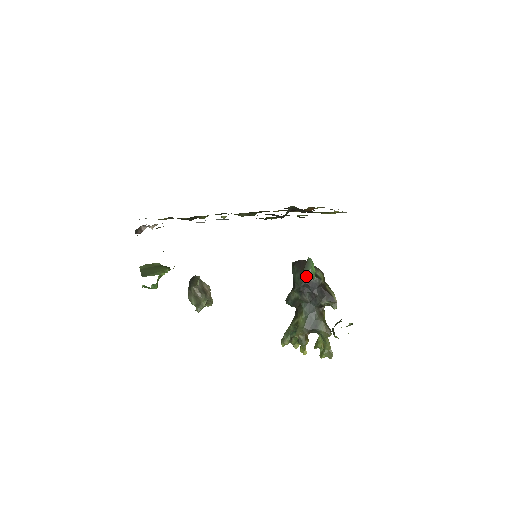
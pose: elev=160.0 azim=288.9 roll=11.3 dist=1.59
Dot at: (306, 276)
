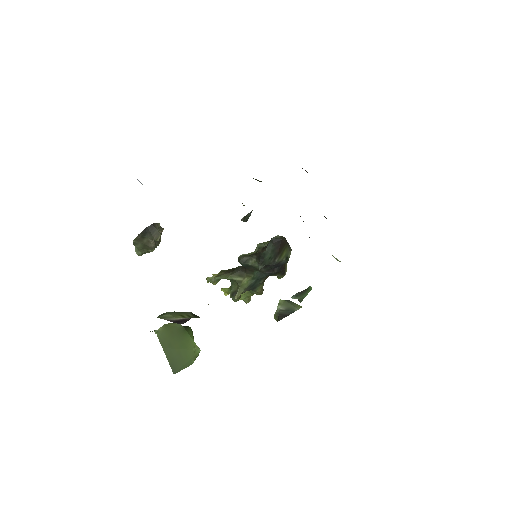
Dot at: (279, 259)
